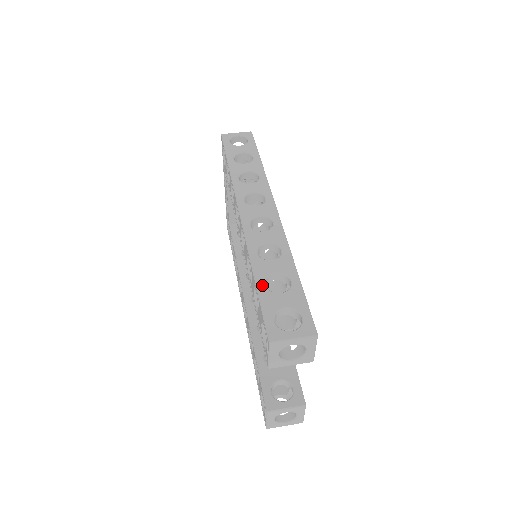
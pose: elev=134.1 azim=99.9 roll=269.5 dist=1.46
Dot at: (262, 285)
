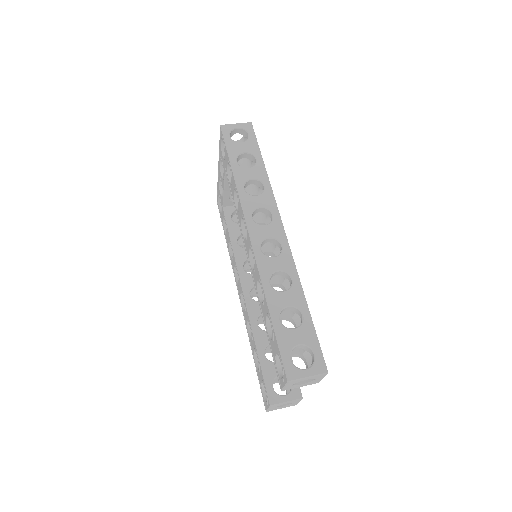
Dot at: (277, 320)
